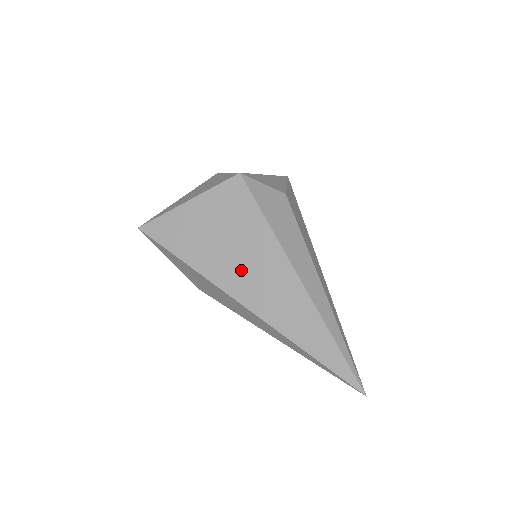
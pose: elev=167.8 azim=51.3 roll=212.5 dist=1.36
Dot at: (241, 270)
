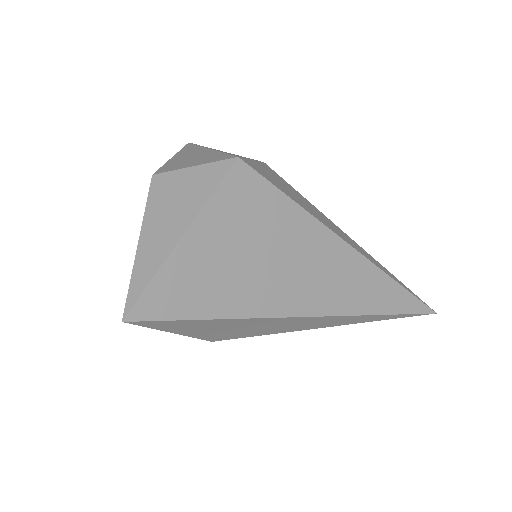
Dot at: (296, 279)
